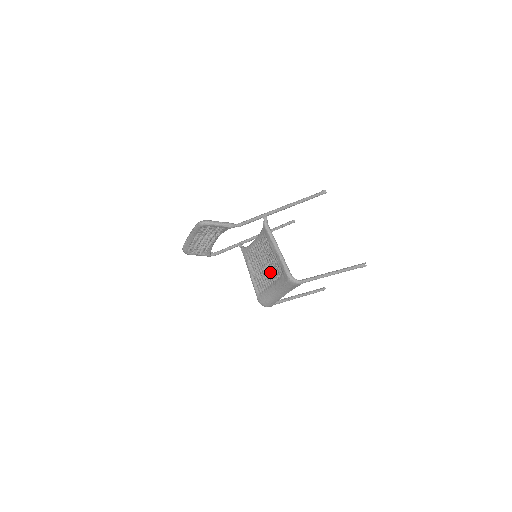
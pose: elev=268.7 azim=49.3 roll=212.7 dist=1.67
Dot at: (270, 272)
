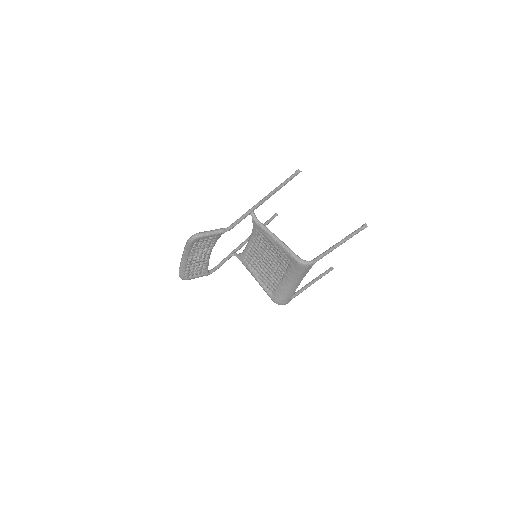
Dot at: (276, 266)
